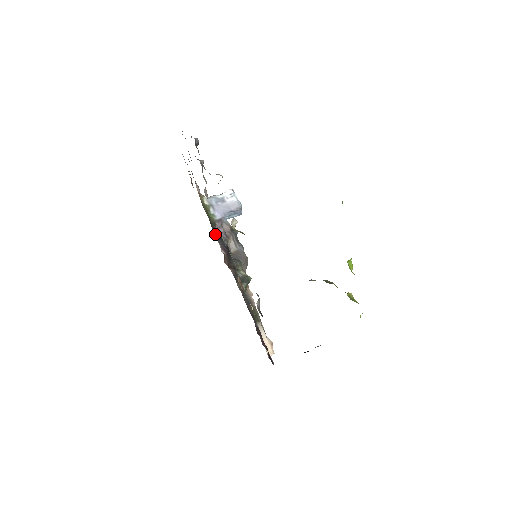
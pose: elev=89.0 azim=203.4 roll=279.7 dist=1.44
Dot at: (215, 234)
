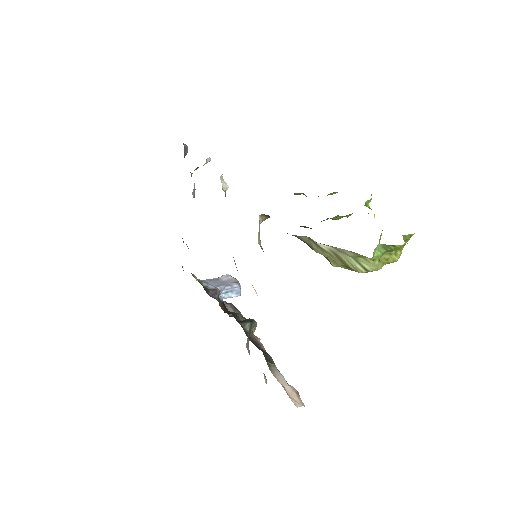
Dot at: occluded
